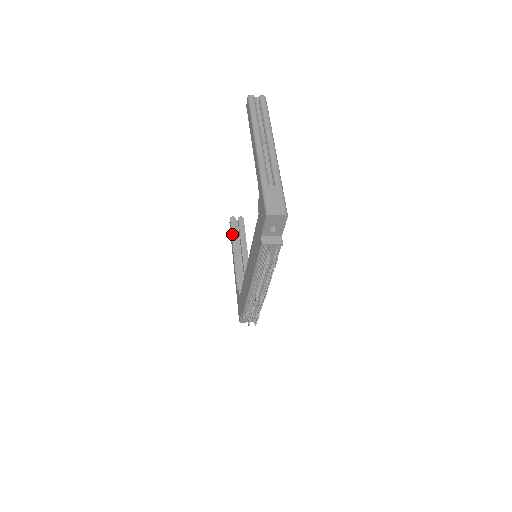
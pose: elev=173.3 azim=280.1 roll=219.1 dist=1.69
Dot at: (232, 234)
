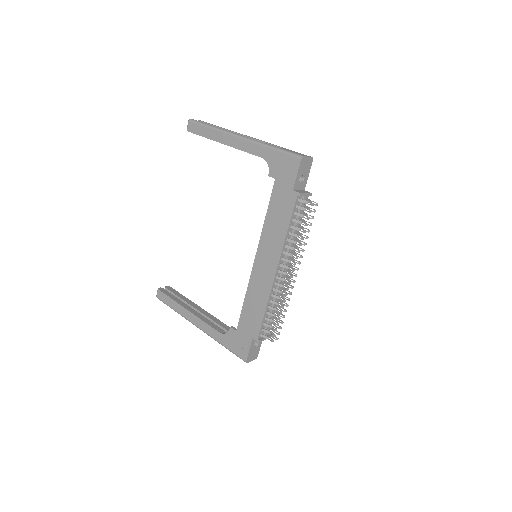
Dot at: (172, 299)
